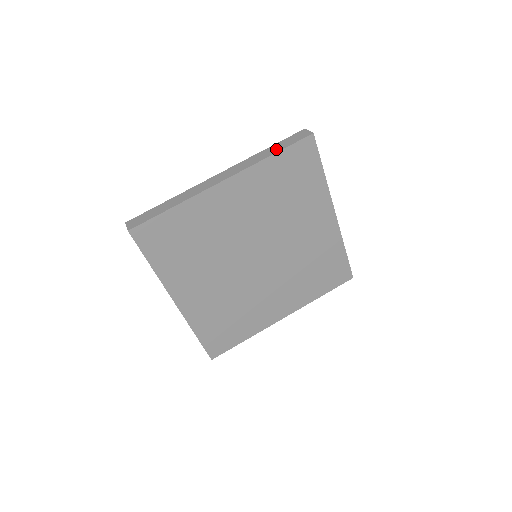
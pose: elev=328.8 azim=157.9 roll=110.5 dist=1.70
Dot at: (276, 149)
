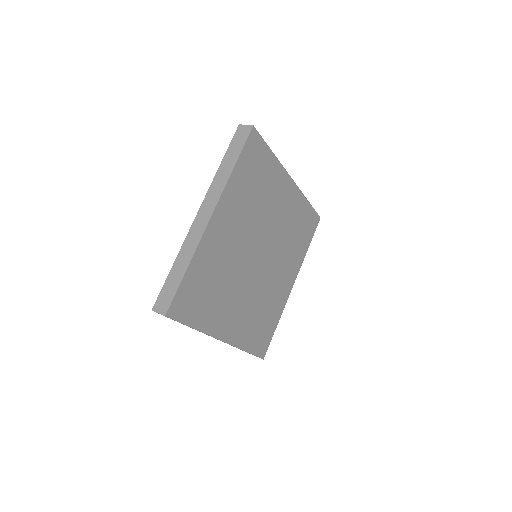
Dot at: (232, 159)
